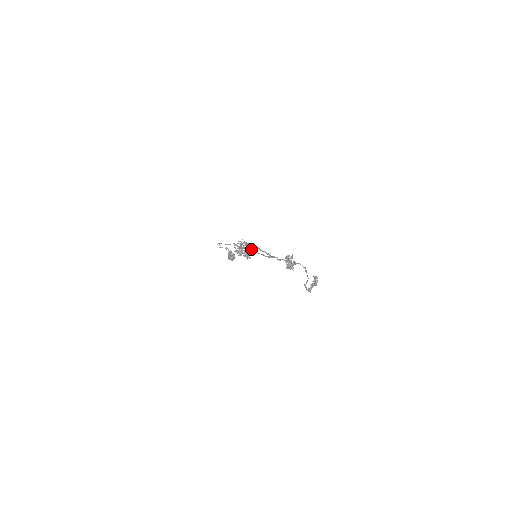
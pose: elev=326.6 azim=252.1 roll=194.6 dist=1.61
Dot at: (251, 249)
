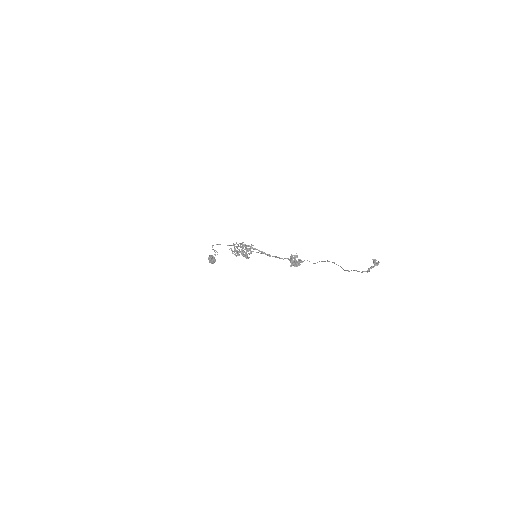
Dot at: (250, 250)
